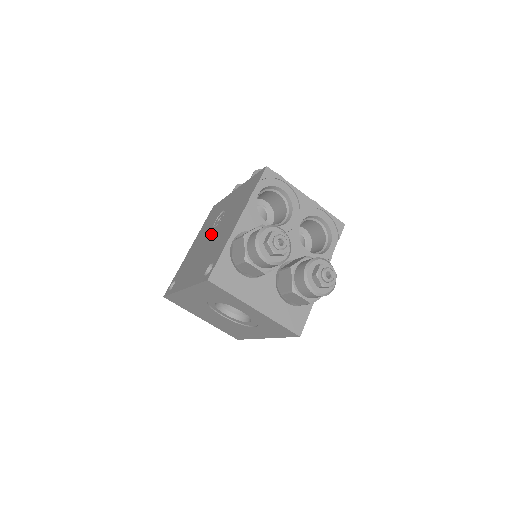
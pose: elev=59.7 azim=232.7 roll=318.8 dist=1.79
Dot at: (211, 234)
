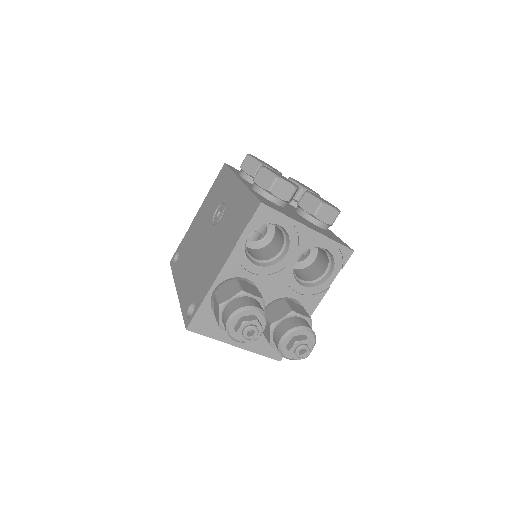
Dot at: (208, 234)
